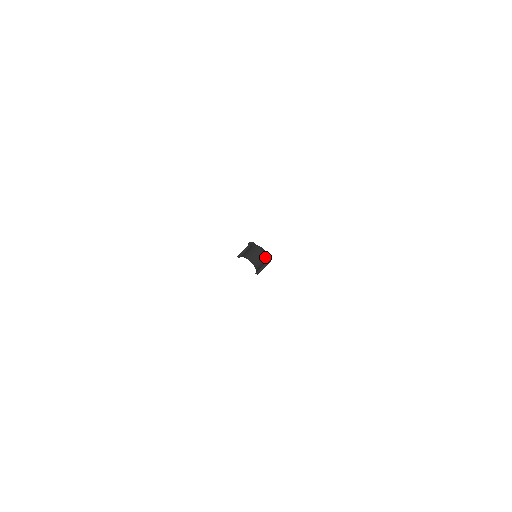
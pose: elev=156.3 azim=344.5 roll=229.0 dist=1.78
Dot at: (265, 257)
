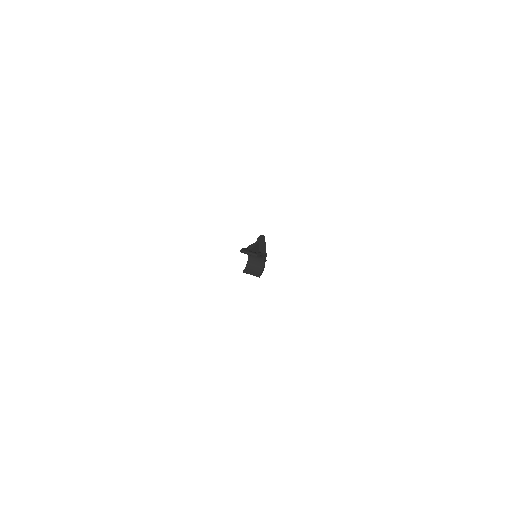
Dot at: (262, 267)
